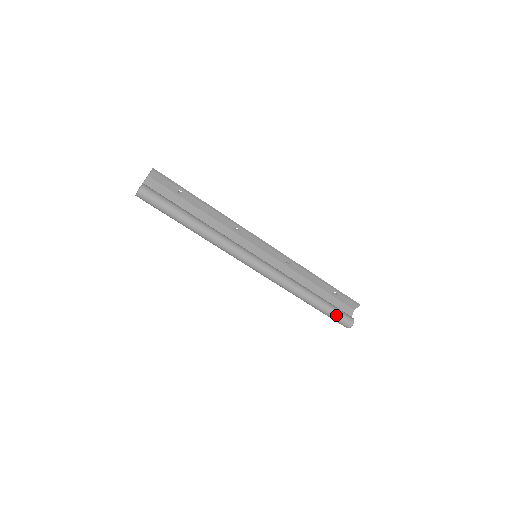
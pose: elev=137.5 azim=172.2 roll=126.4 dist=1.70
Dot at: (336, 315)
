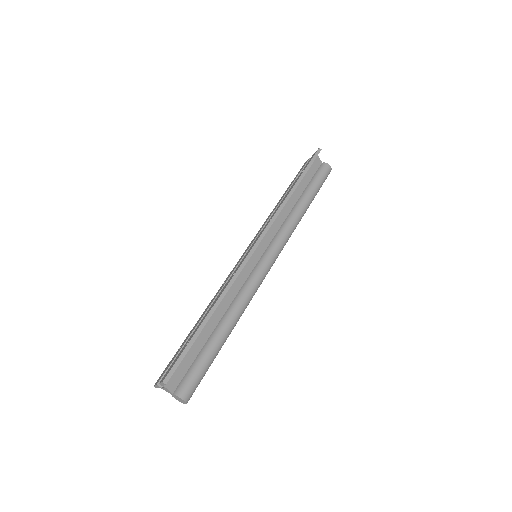
Dot at: occluded
